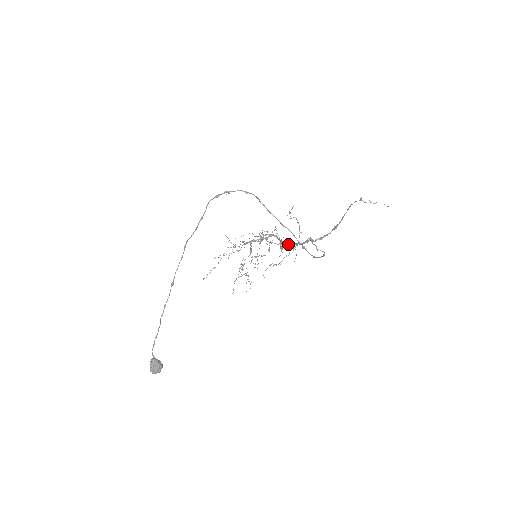
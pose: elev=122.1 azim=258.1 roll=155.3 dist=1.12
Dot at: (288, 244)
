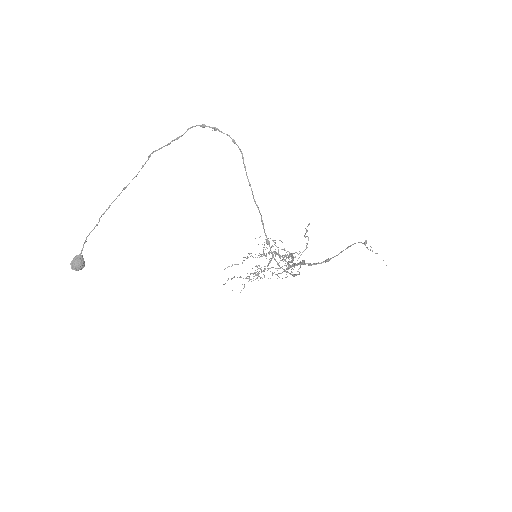
Dot at: occluded
